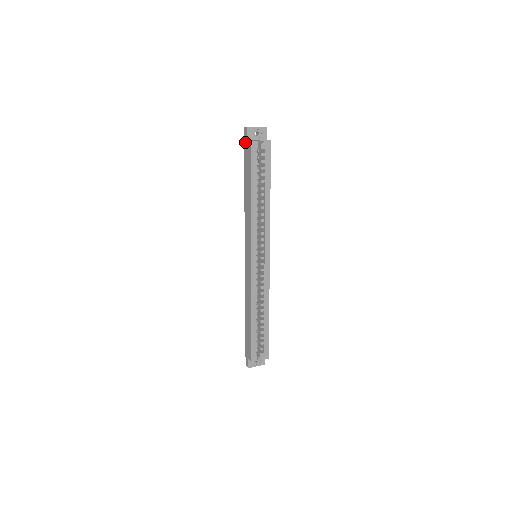
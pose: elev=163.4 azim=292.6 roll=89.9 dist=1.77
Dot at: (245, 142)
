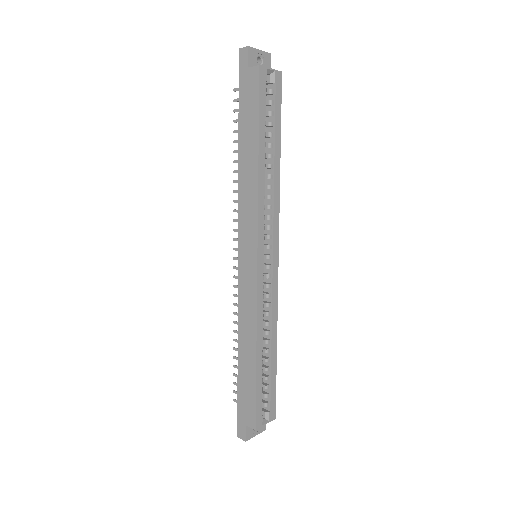
Dot at: (242, 72)
